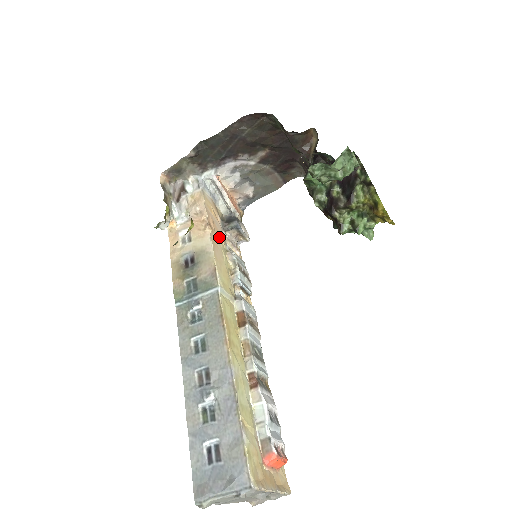
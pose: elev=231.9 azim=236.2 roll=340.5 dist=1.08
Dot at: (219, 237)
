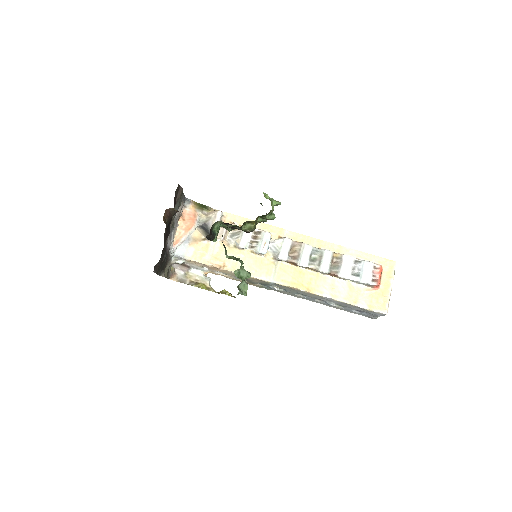
Dot at: occluded
